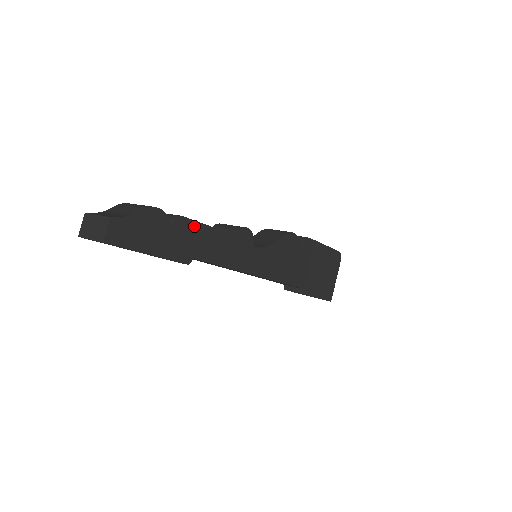
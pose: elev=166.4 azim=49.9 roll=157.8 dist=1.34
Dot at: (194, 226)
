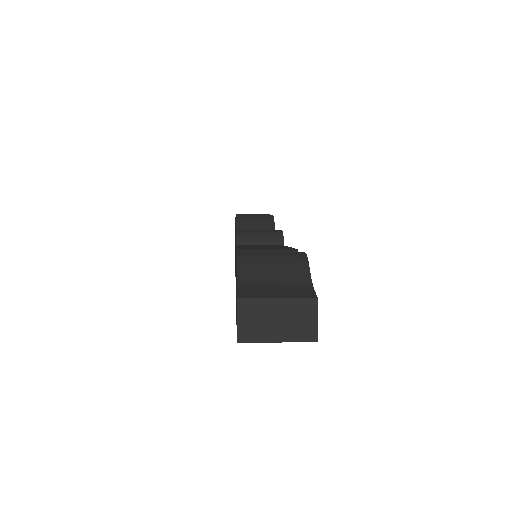
Dot at: occluded
